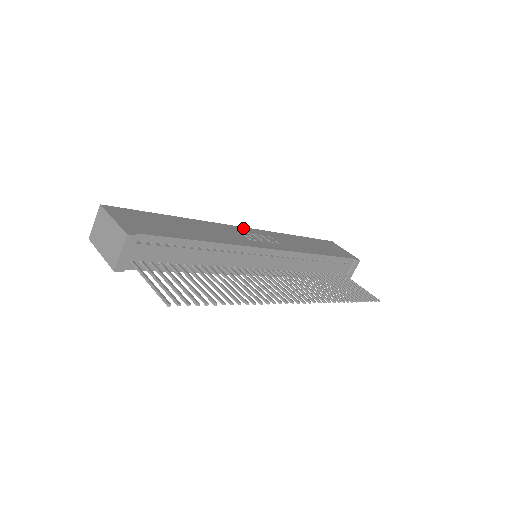
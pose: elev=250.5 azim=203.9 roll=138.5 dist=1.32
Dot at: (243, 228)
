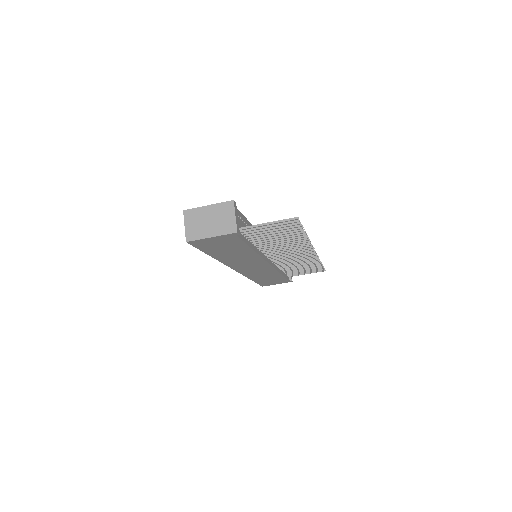
Dot at: occluded
